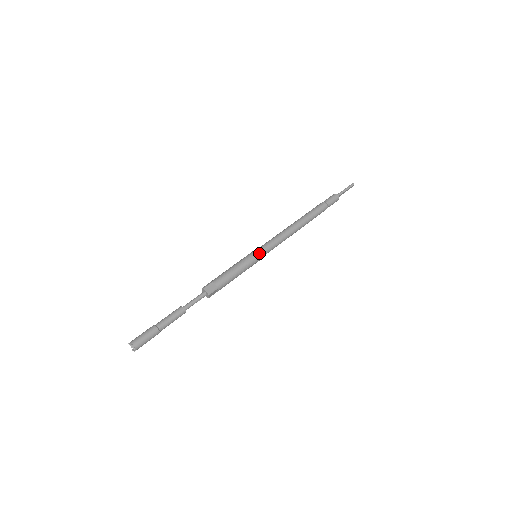
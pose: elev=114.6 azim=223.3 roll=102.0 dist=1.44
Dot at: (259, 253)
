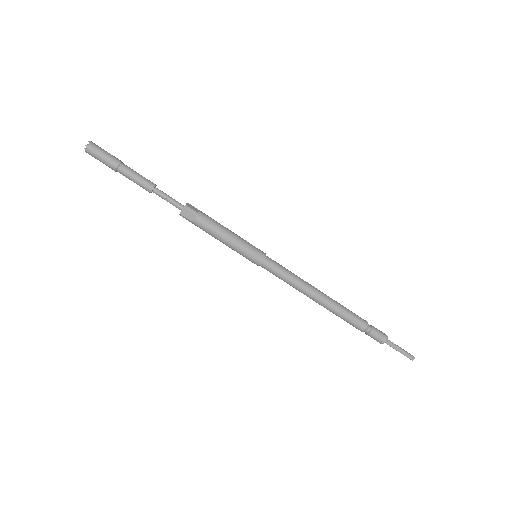
Dot at: (262, 253)
